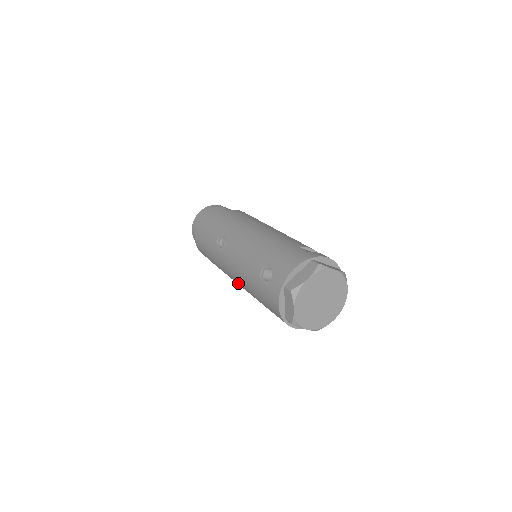
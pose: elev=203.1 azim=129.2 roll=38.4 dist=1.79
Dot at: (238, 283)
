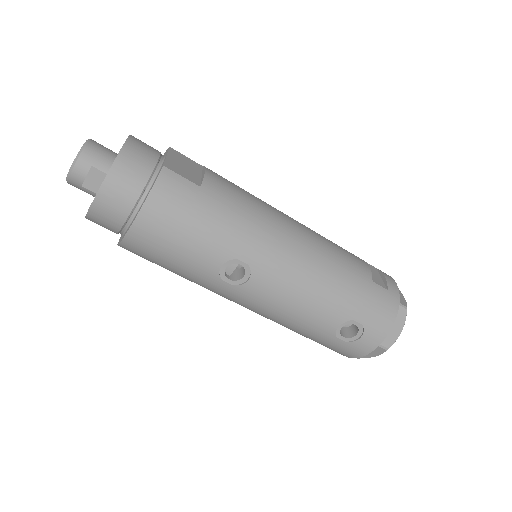
Dot at: occluded
